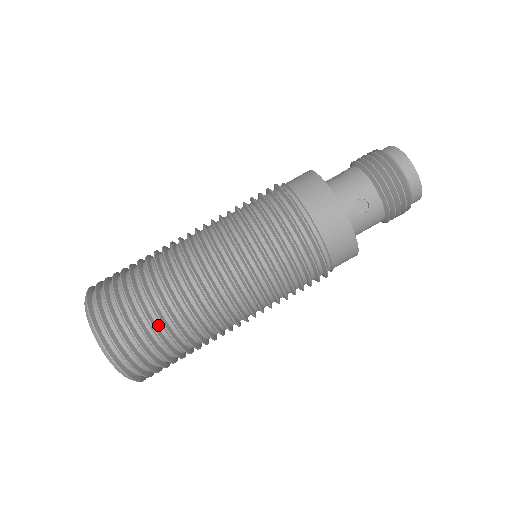
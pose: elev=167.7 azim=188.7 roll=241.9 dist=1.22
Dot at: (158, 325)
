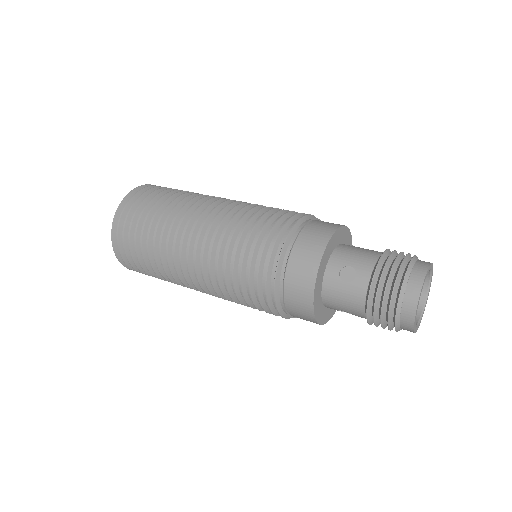
Dot at: (151, 222)
